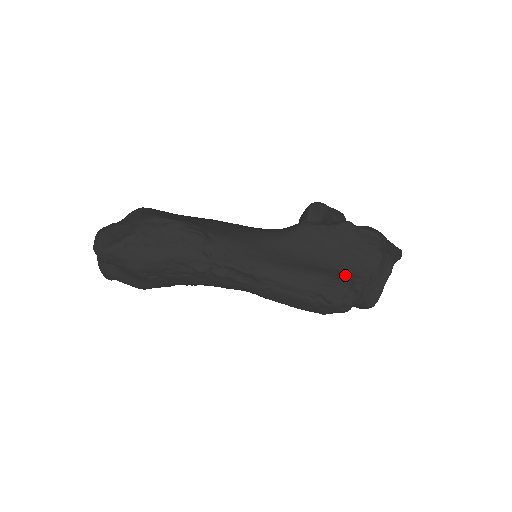
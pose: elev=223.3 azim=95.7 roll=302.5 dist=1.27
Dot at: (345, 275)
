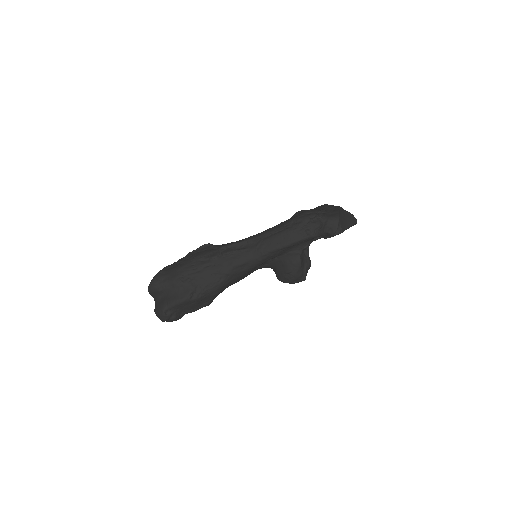
Dot at: occluded
